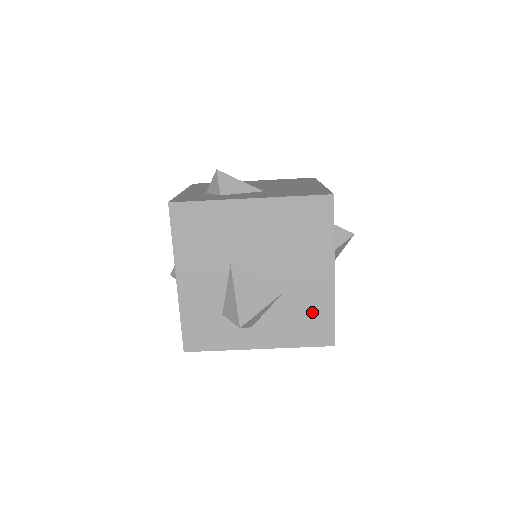
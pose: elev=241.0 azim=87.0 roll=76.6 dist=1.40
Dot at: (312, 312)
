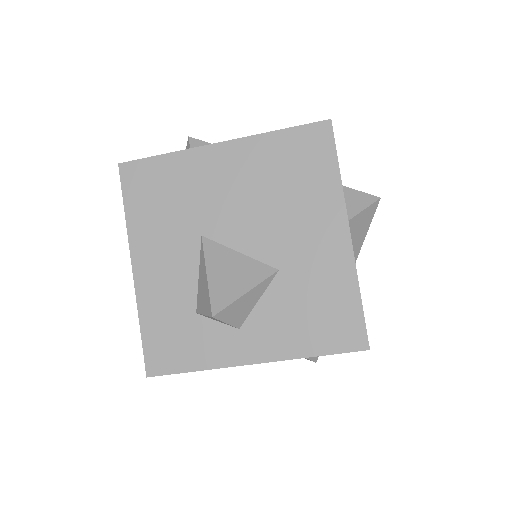
Dot at: (326, 296)
